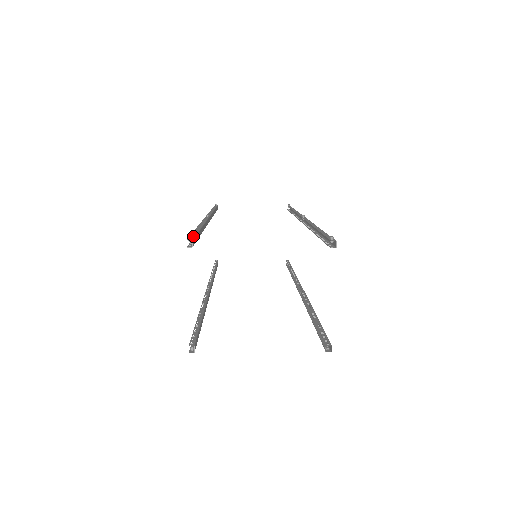
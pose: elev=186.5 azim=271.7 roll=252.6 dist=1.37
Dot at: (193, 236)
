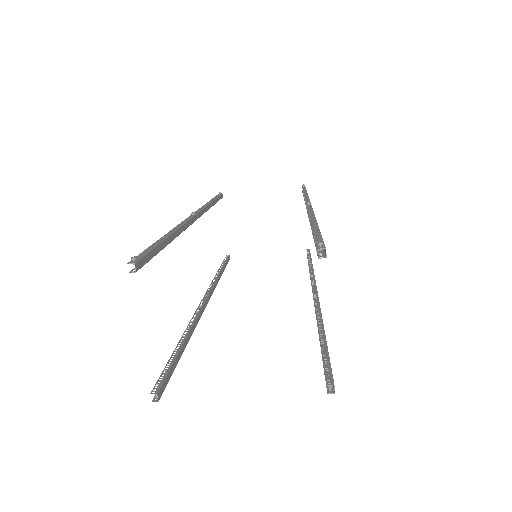
Dot at: (142, 255)
